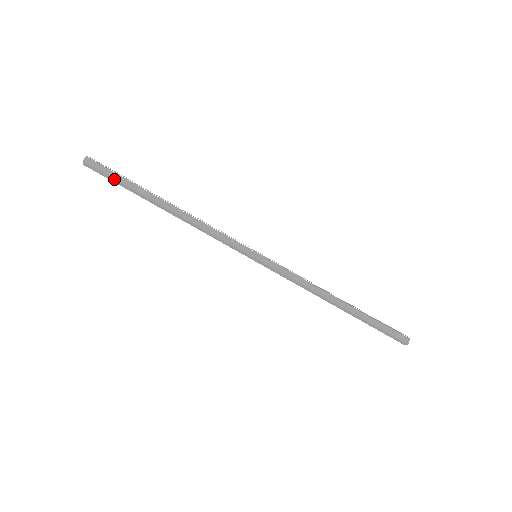
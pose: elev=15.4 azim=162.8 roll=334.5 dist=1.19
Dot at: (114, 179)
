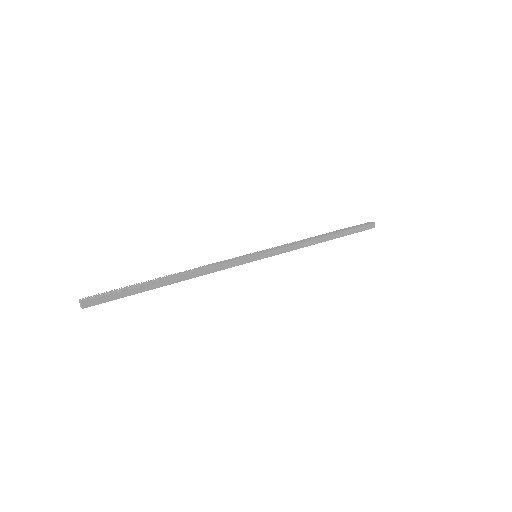
Dot at: (118, 298)
